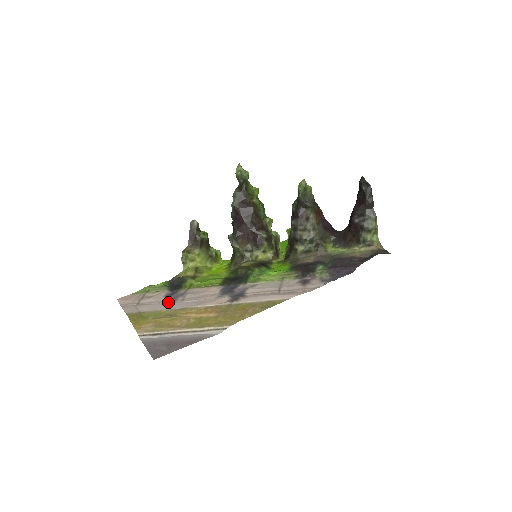
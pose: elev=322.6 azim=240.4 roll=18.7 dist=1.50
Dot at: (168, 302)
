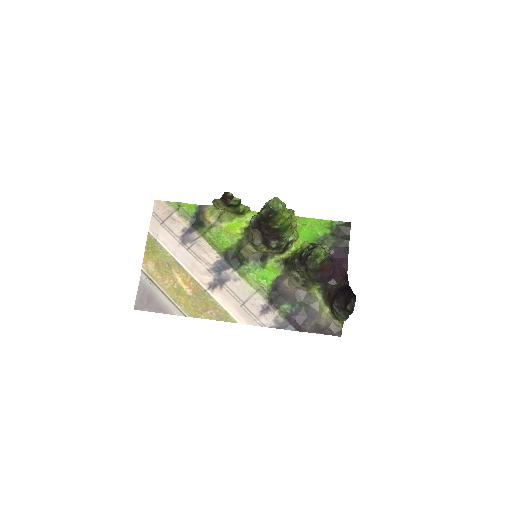
Dot at: (179, 242)
